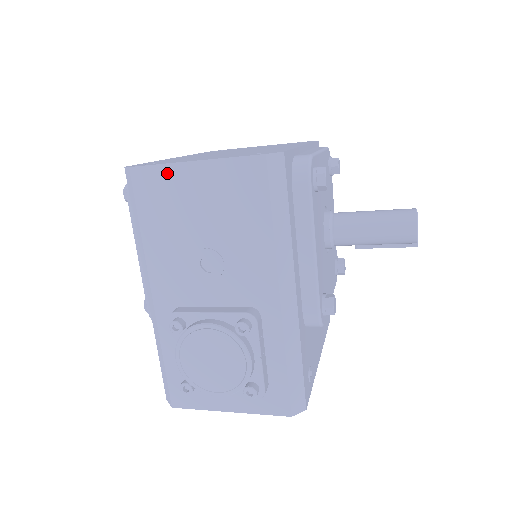
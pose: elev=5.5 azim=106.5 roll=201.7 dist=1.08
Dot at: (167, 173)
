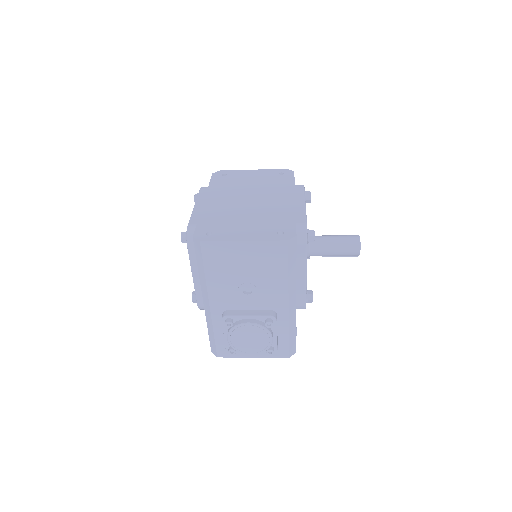
Dot at: (225, 246)
